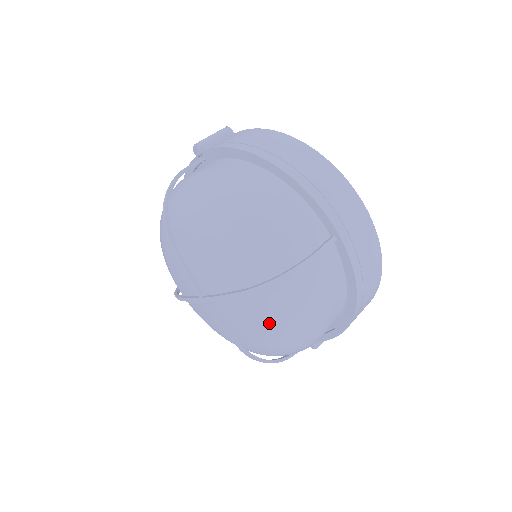
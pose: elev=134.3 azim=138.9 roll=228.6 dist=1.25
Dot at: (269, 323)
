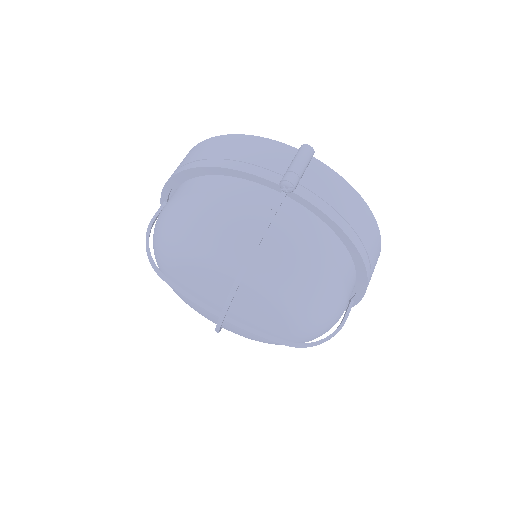
Dot at: occluded
